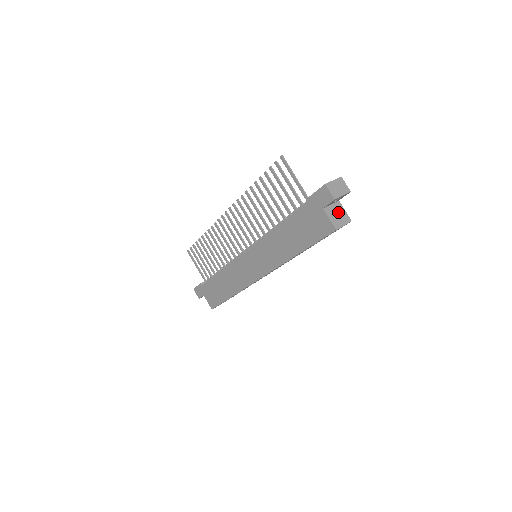
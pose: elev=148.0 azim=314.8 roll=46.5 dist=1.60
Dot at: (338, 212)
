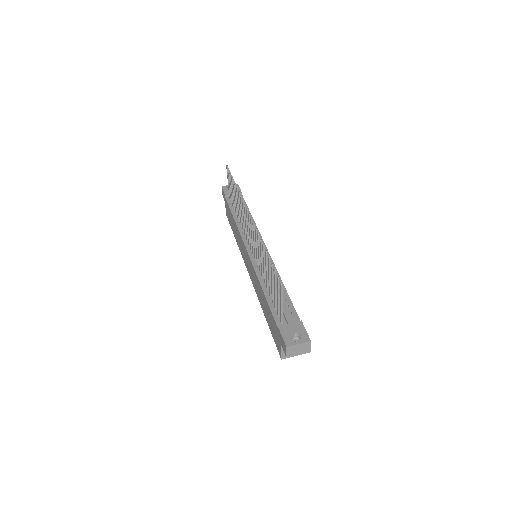
Dot at: occluded
